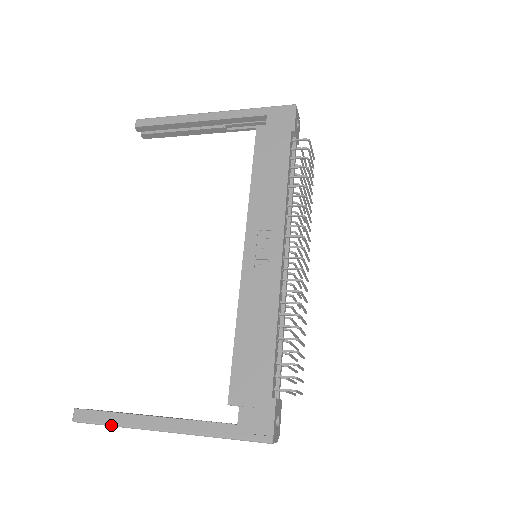
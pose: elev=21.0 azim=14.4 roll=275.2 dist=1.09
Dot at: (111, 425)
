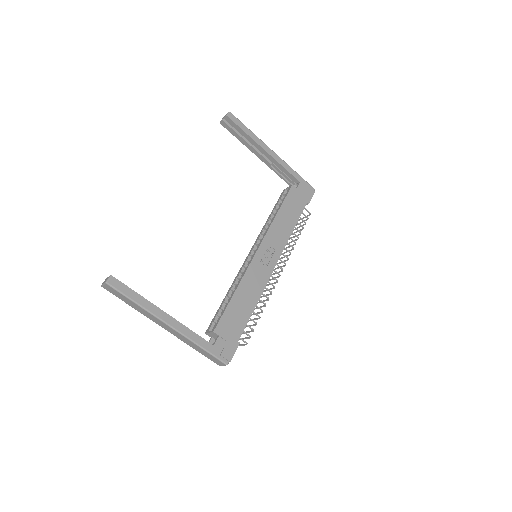
Dot at: (135, 302)
